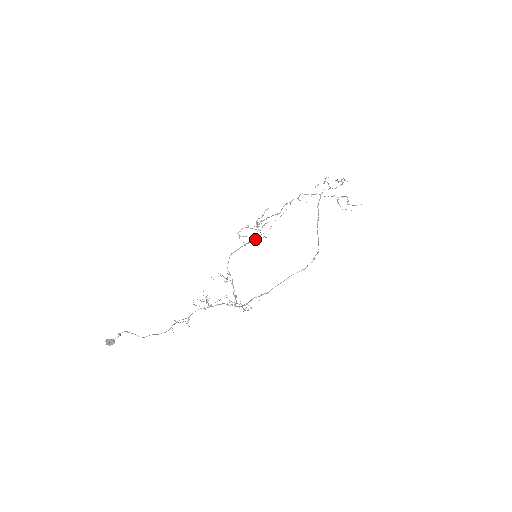
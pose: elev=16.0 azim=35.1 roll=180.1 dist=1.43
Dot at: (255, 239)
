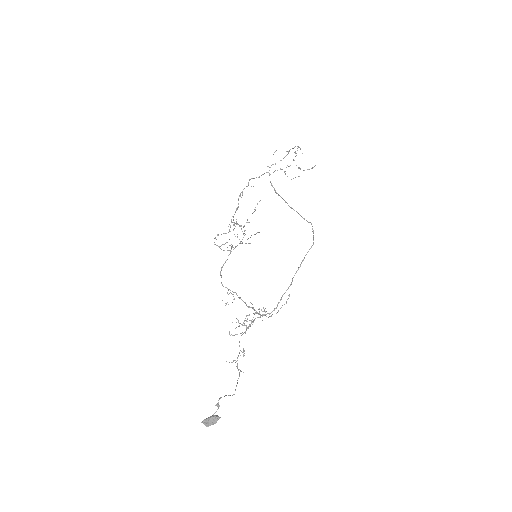
Dot at: (241, 241)
